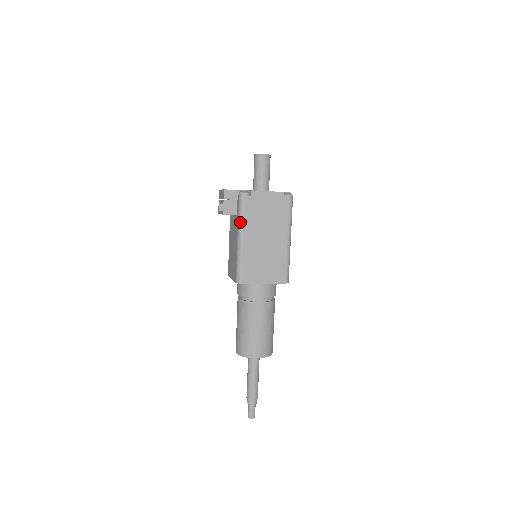
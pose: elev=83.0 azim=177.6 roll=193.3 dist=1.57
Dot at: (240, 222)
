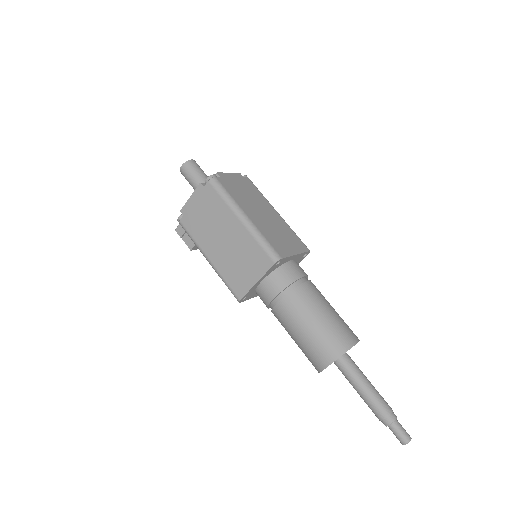
Dot at: occluded
